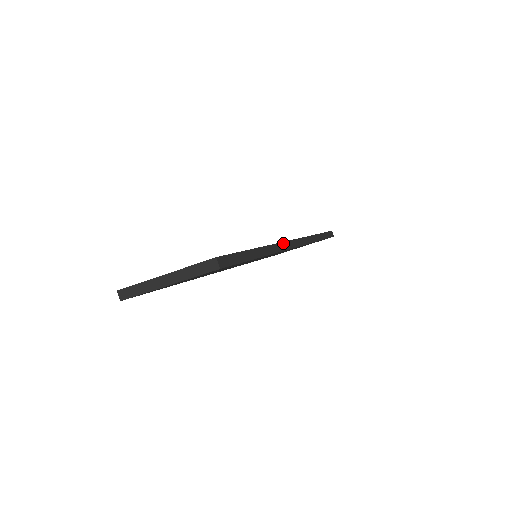
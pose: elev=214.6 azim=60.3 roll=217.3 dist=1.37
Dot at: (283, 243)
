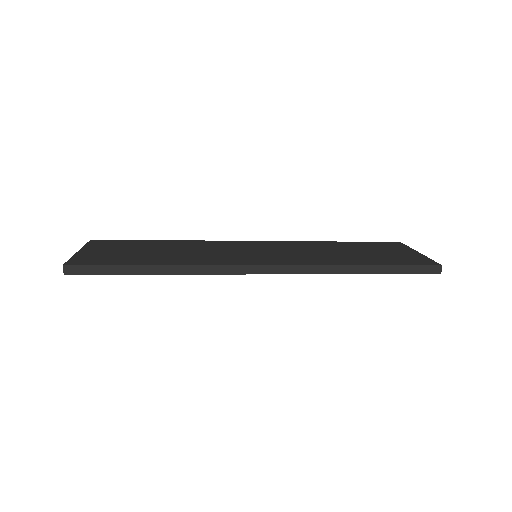
Dot at: (225, 266)
